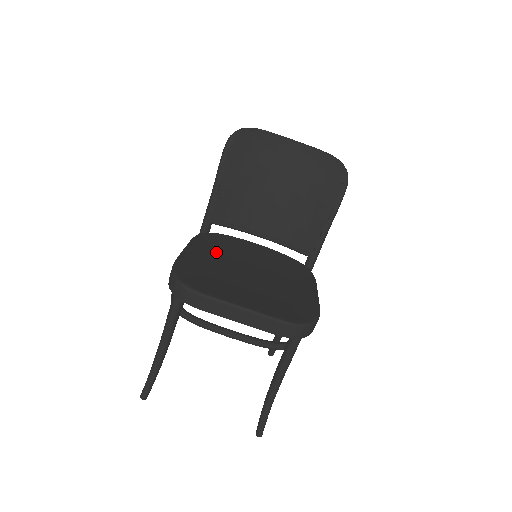
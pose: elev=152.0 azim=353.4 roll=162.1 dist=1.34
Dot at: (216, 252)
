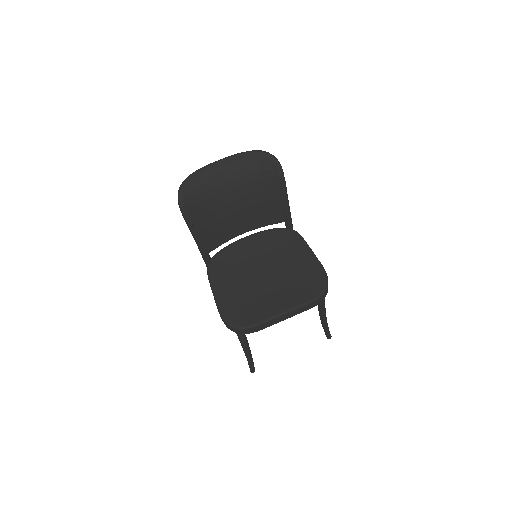
Dot at: (230, 274)
